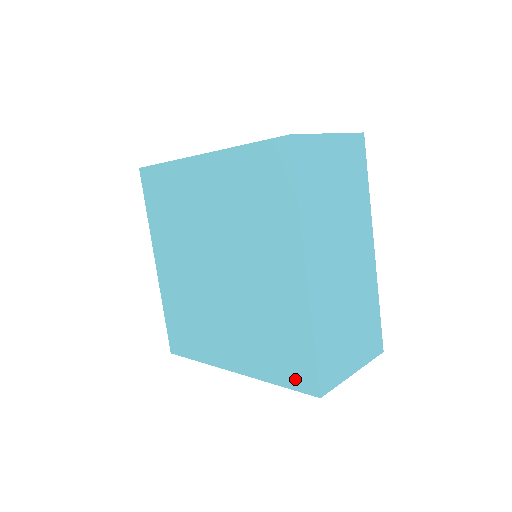
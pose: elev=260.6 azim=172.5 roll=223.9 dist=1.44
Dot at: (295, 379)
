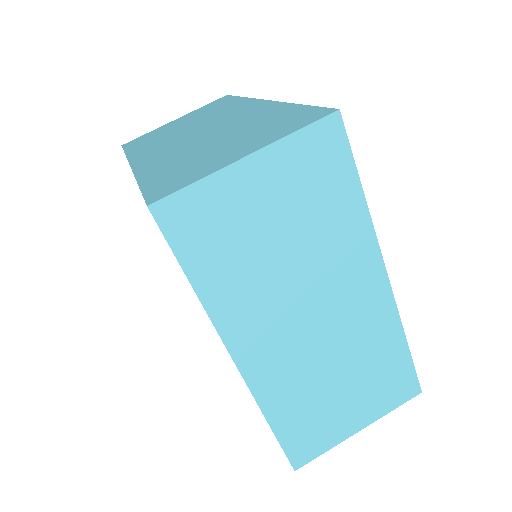
Dot at: occluded
